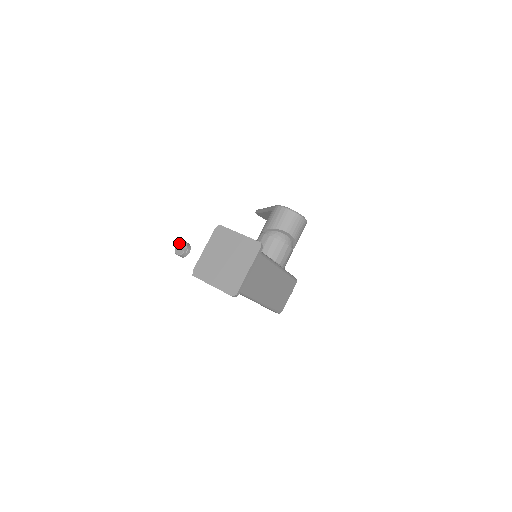
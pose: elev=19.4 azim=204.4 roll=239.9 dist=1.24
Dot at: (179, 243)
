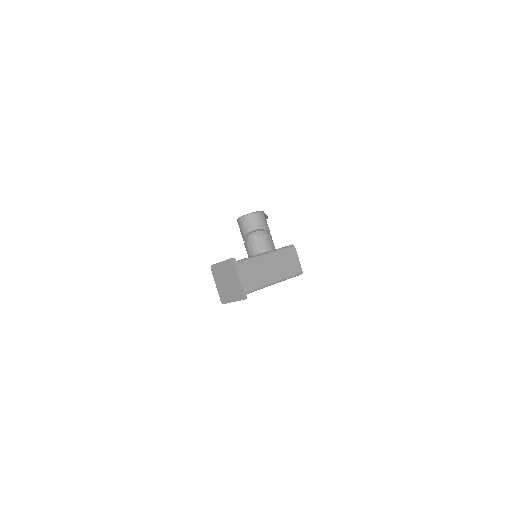
Dot at: occluded
